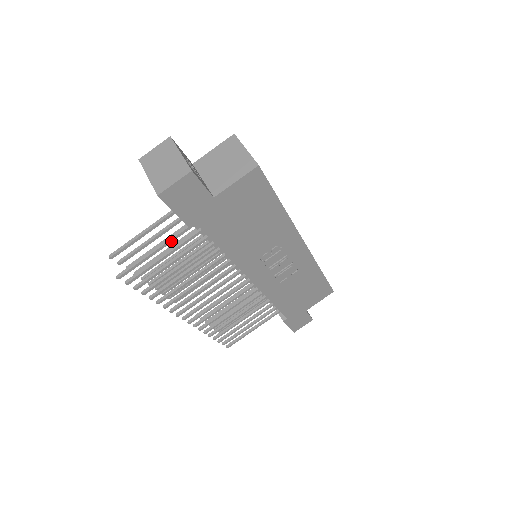
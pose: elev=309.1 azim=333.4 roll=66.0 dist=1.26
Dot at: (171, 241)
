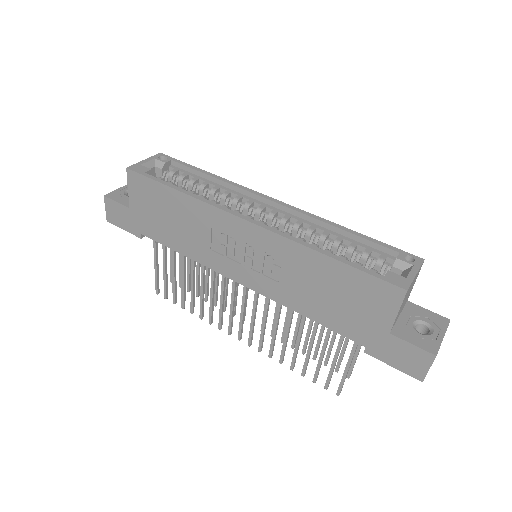
Dot at: (155, 255)
